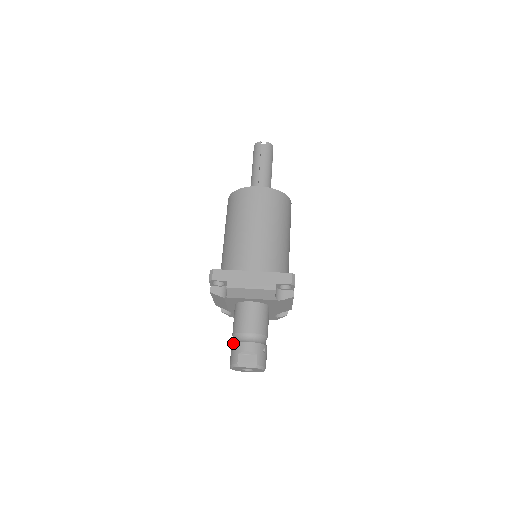
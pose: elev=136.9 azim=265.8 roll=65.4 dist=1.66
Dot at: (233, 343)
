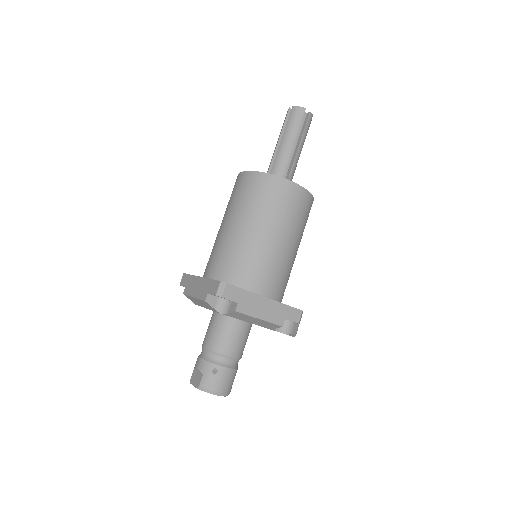
Dot at: occluded
